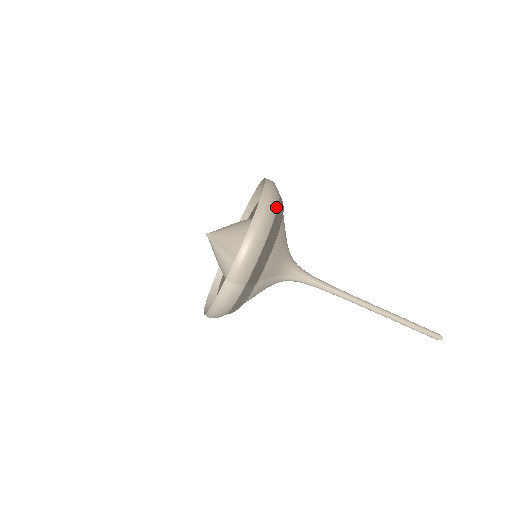
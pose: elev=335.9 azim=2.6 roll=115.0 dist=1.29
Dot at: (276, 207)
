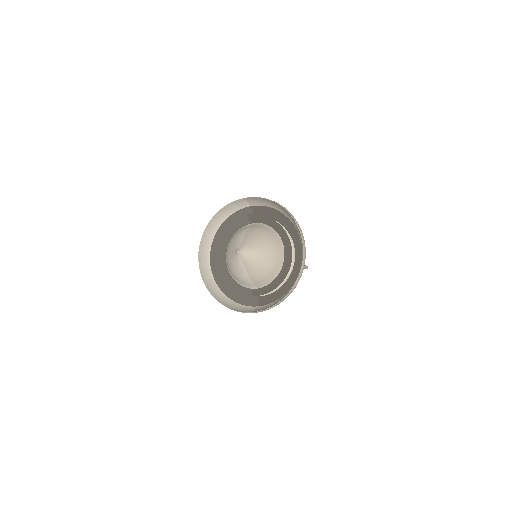
Dot at: occluded
